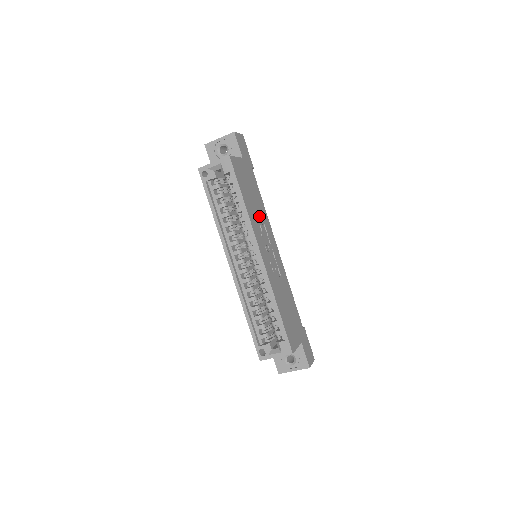
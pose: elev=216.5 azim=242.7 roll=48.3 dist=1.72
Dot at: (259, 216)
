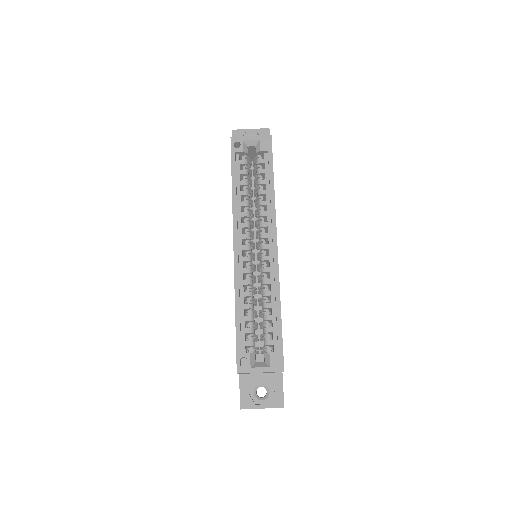
Dot at: occluded
